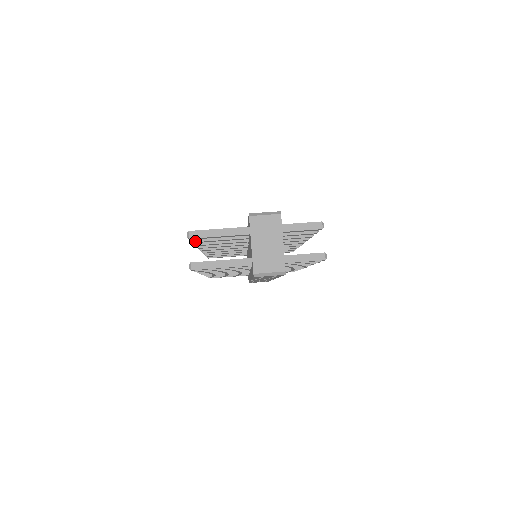
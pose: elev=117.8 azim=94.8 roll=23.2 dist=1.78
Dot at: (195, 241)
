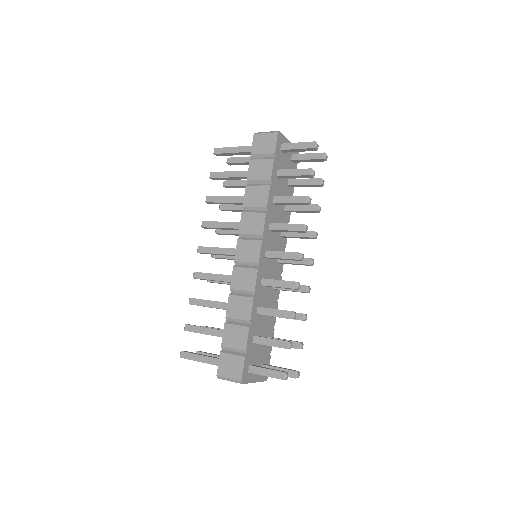
Dot at: (226, 181)
